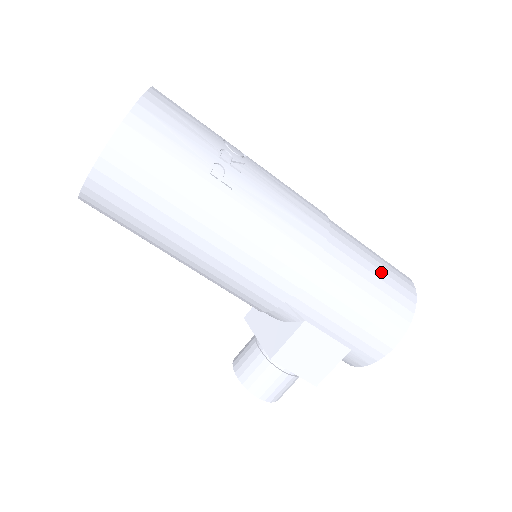
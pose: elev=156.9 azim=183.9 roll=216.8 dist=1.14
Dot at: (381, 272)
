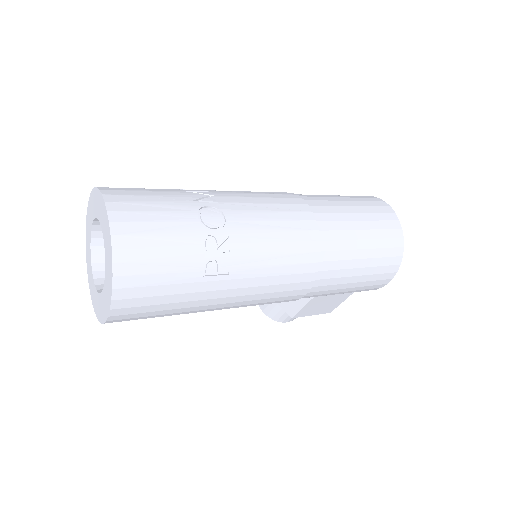
Dot at: (371, 240)
